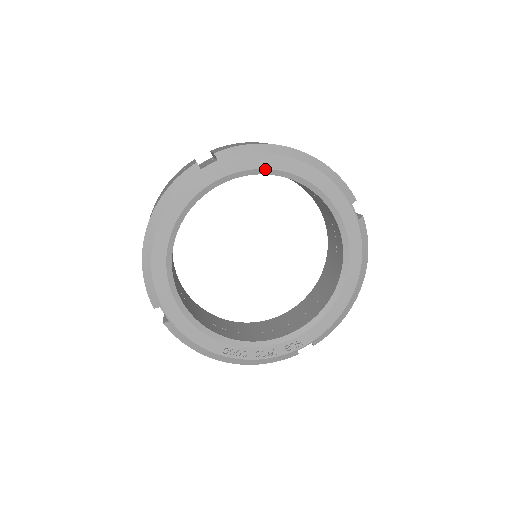
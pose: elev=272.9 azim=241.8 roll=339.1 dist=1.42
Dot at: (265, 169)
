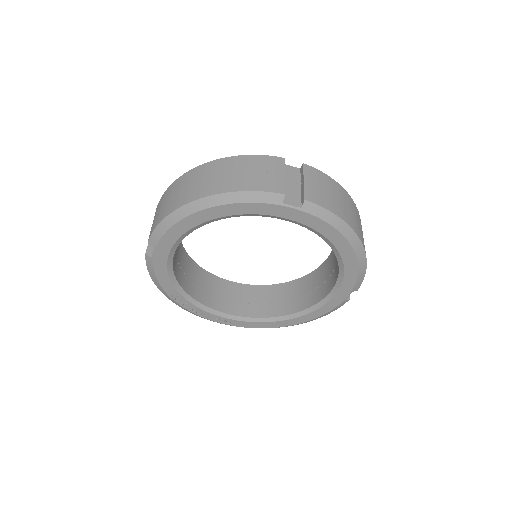
Dot at: (326, 238)
